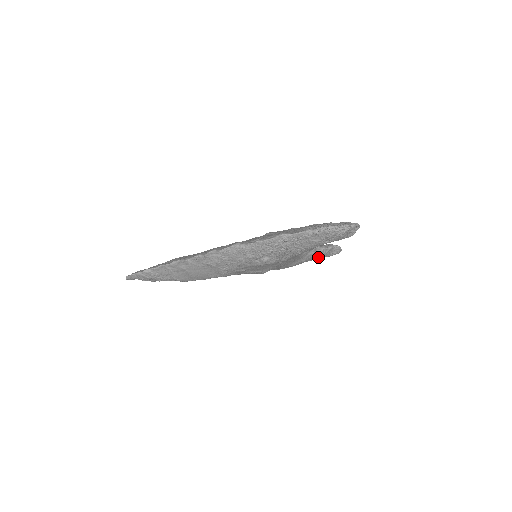
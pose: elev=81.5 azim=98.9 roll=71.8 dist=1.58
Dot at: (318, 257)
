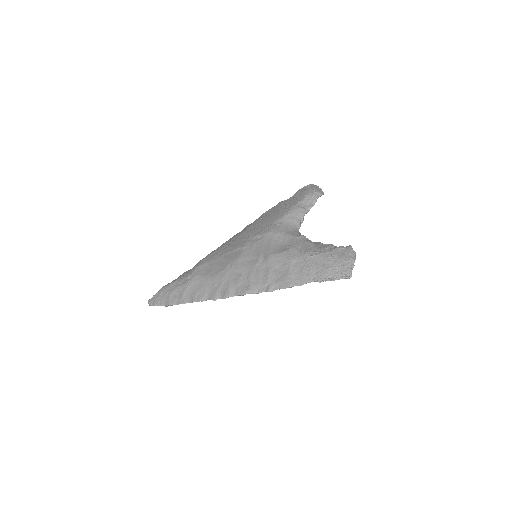
Dot at: occluded
